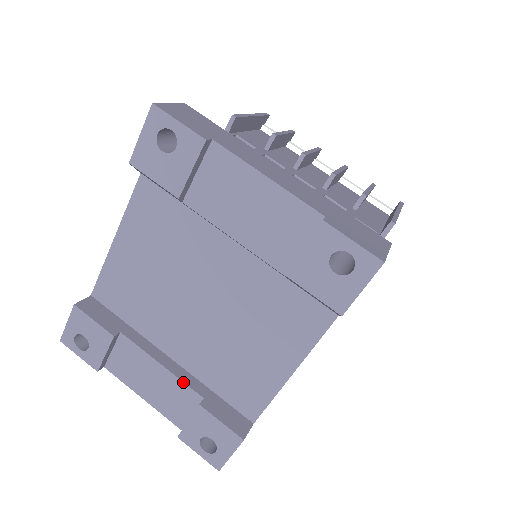
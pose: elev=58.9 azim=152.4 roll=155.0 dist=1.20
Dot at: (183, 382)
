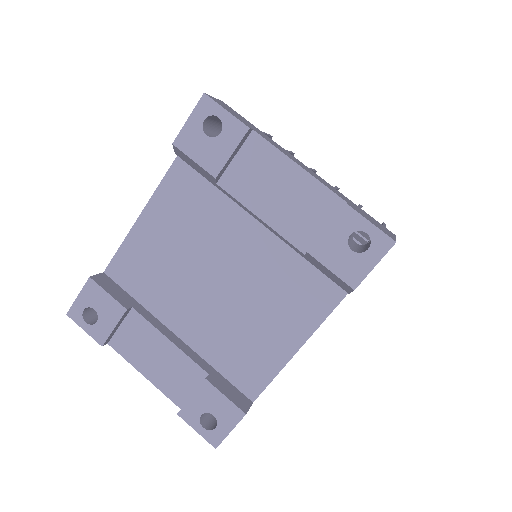
Dot at: (190, 358)
